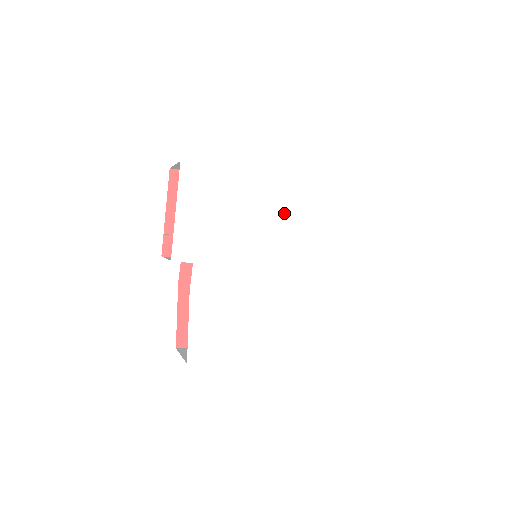
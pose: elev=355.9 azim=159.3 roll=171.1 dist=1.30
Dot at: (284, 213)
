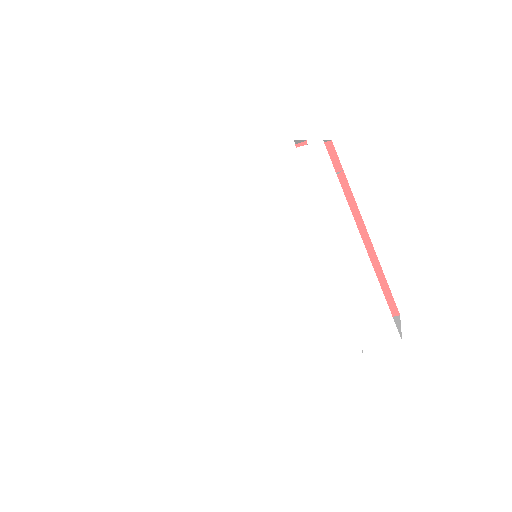
Dot at: (246, 207)
